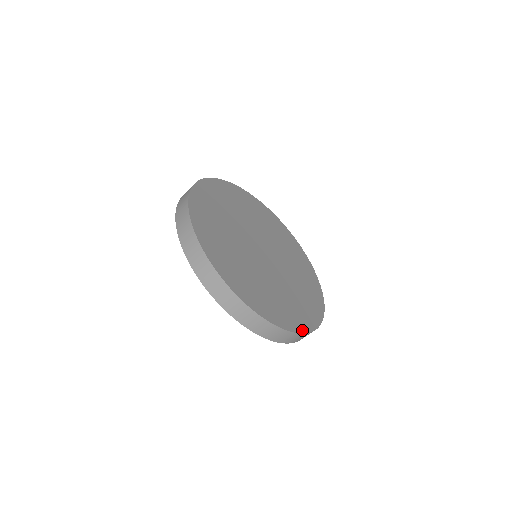
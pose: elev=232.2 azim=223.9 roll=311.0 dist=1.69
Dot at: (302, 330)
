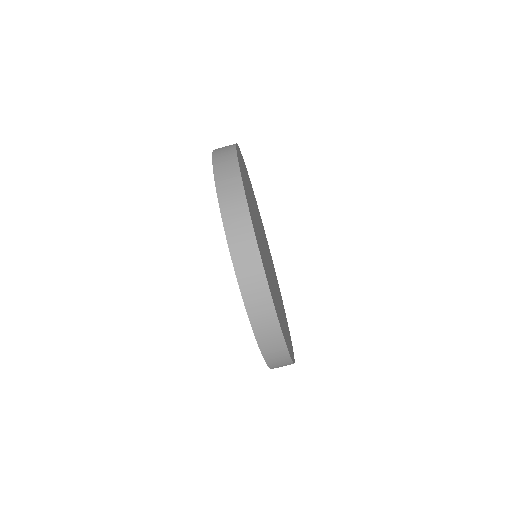
Dot at: (272, 296)
